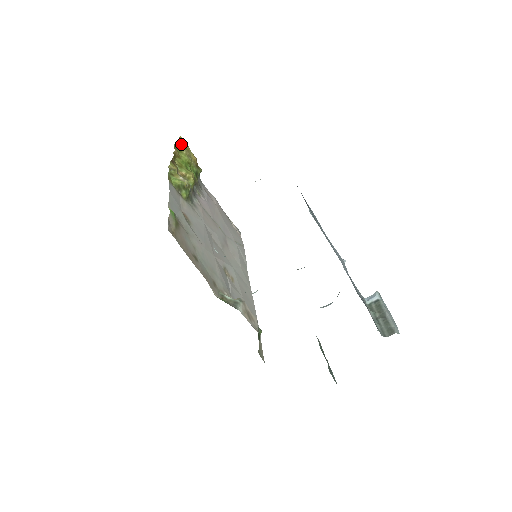
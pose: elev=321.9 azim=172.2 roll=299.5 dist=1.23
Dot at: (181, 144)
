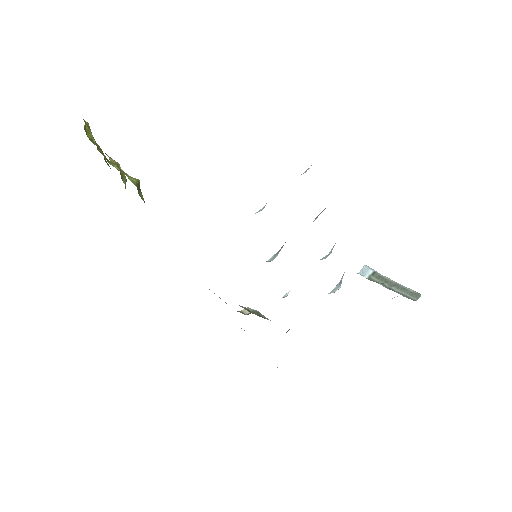
Dot at: (88, 129)
